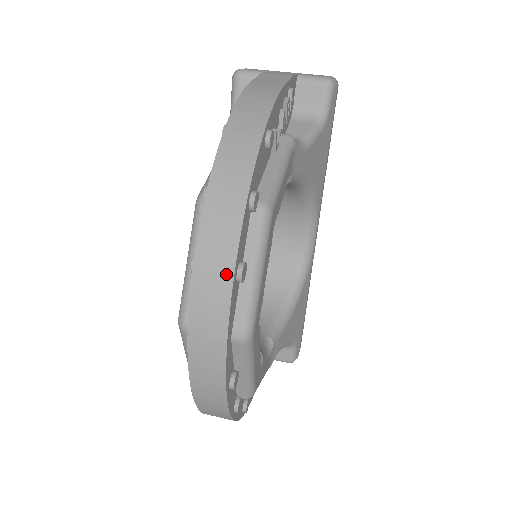
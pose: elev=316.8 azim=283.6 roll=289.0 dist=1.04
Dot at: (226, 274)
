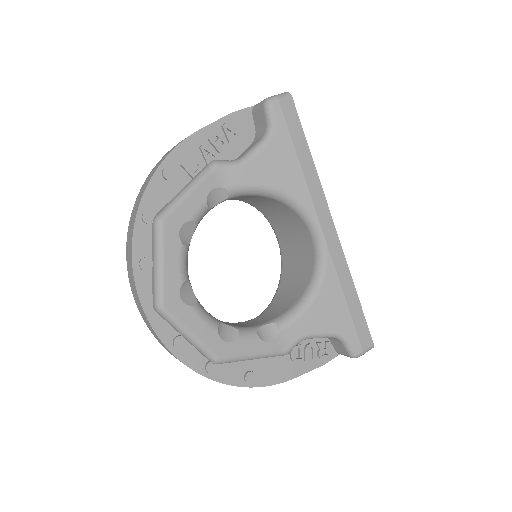
Dot at: (131, 266)
